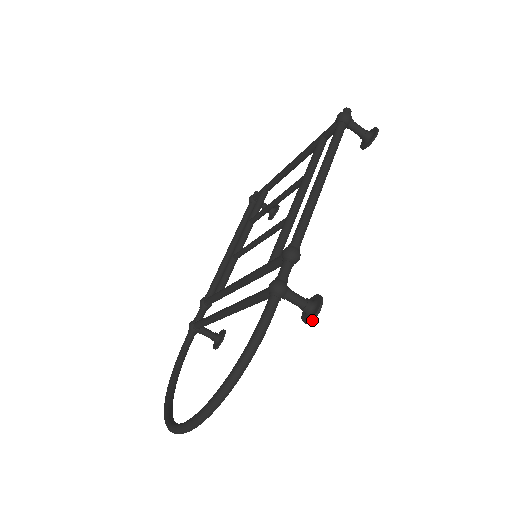
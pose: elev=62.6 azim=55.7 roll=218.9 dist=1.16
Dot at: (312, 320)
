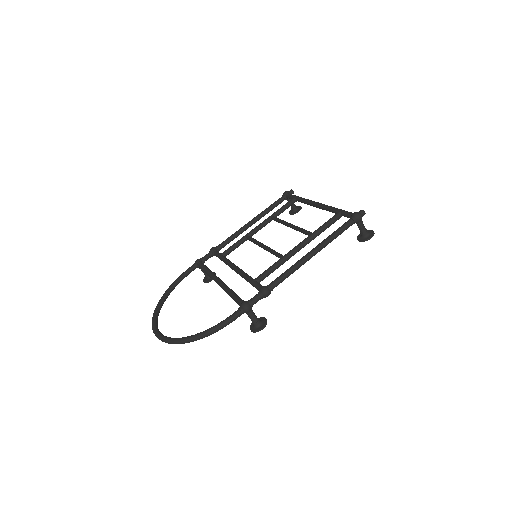
Dot at: (254, 332)
